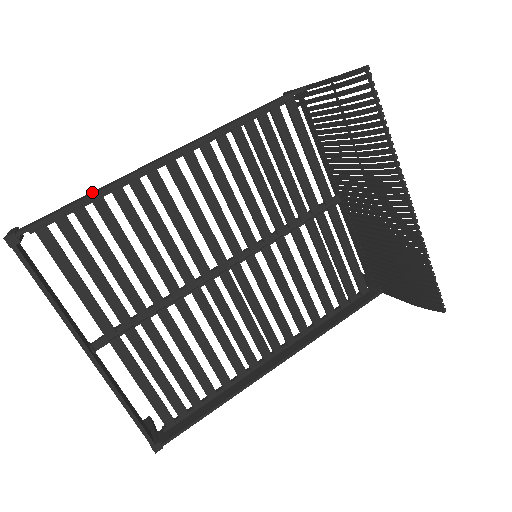
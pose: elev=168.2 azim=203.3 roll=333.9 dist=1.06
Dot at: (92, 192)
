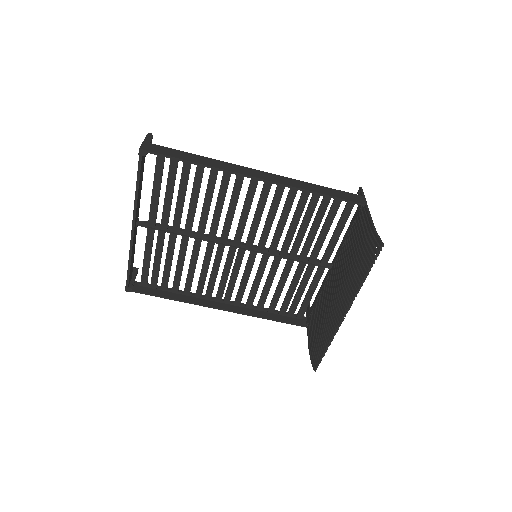
Dot at: (202, 158)
